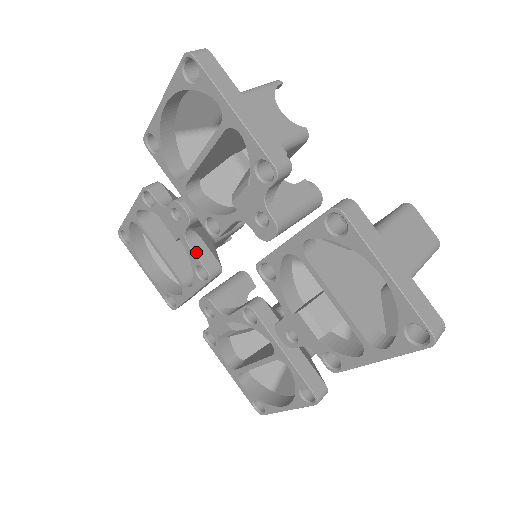
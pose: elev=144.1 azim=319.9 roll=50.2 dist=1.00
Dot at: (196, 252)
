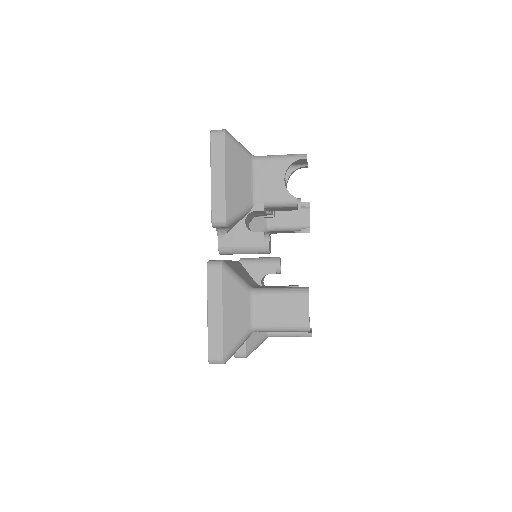
Dot at: occluded
